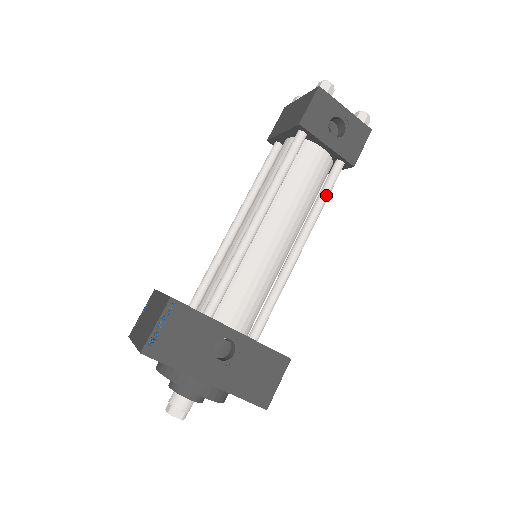
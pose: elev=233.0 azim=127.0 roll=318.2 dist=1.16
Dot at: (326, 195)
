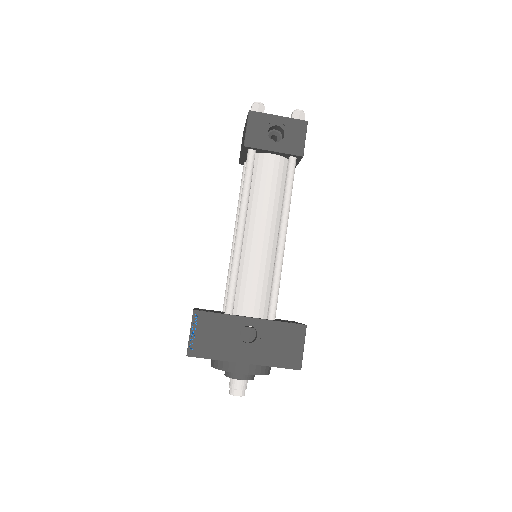
Dot at: (289, 188)
